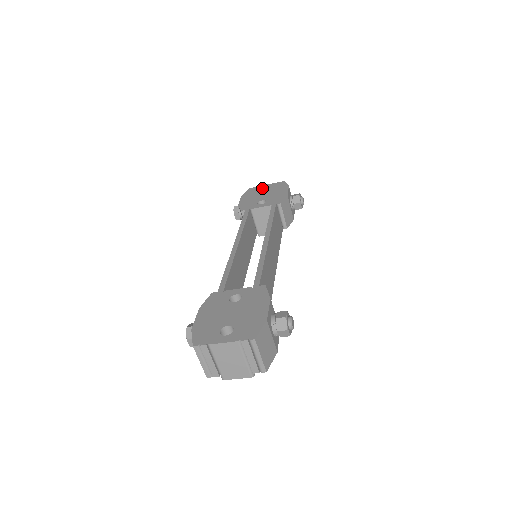
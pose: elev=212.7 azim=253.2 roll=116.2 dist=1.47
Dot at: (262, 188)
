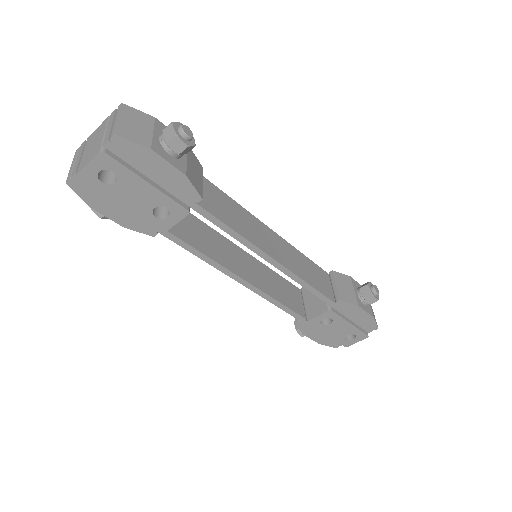
Dot at: occluded
